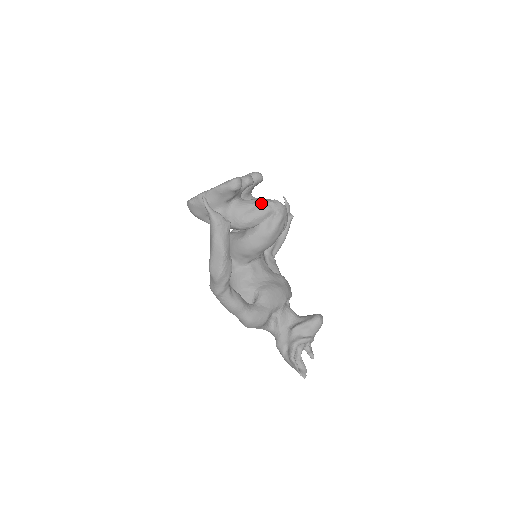
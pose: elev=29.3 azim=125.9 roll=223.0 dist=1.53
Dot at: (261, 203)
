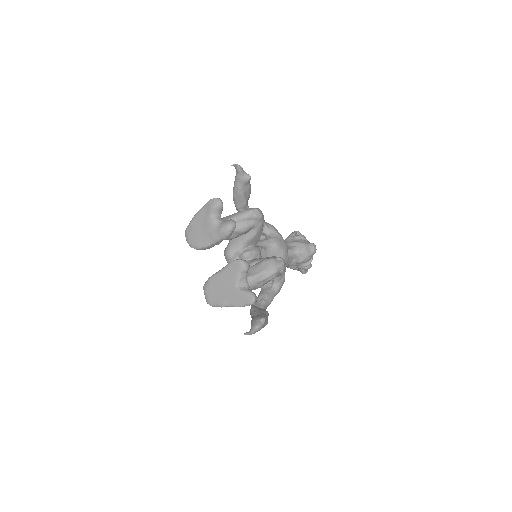
Dot at: (268, 279)
